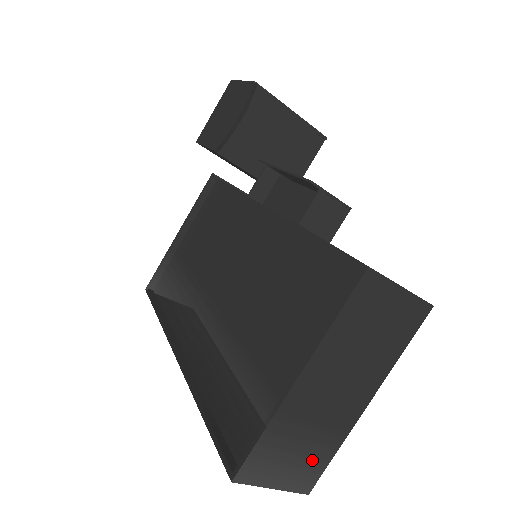
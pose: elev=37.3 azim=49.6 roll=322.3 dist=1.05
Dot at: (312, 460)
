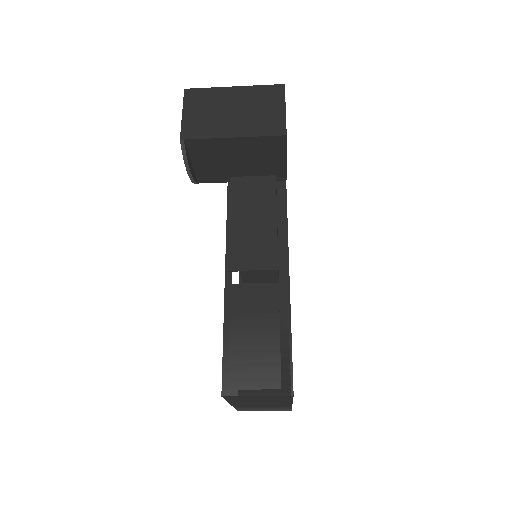
Dot at: (278, 408)
